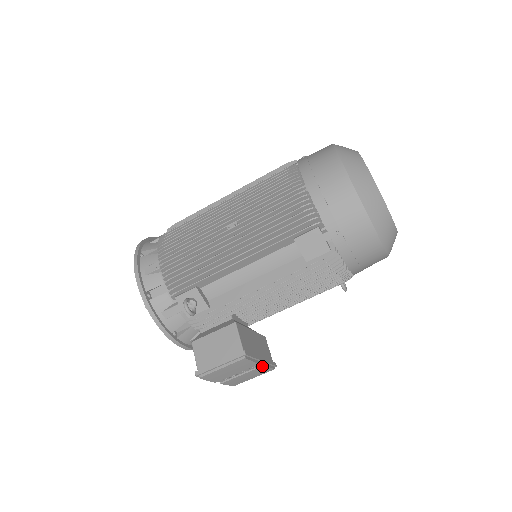
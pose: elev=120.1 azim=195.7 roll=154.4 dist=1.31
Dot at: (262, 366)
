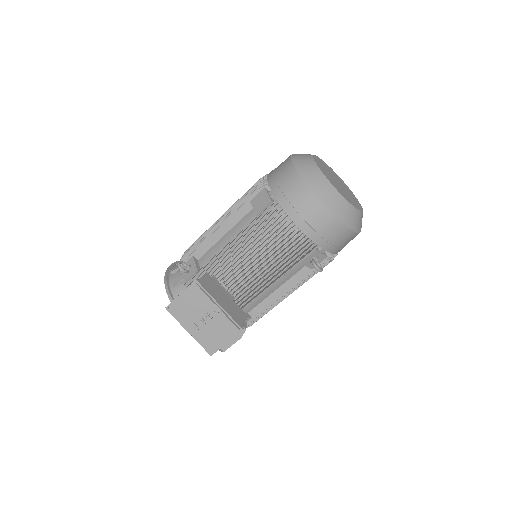
Dot at: (220, 312)
